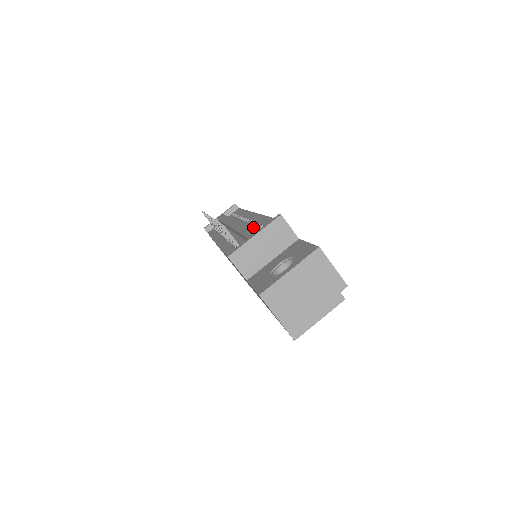
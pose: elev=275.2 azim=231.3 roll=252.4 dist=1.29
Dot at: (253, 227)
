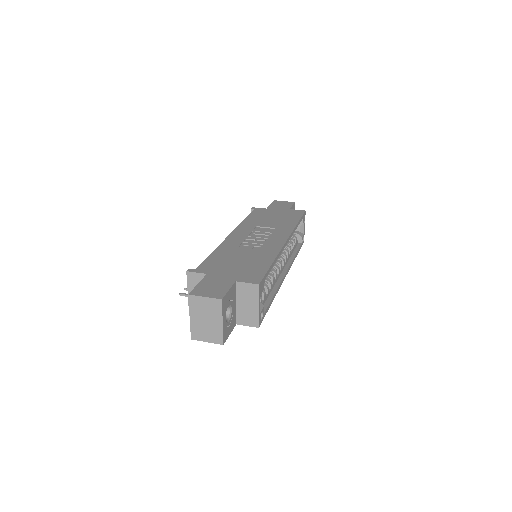
Dot at: occluded
